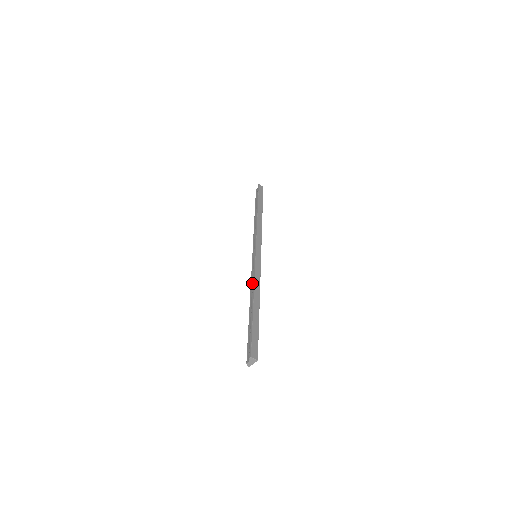
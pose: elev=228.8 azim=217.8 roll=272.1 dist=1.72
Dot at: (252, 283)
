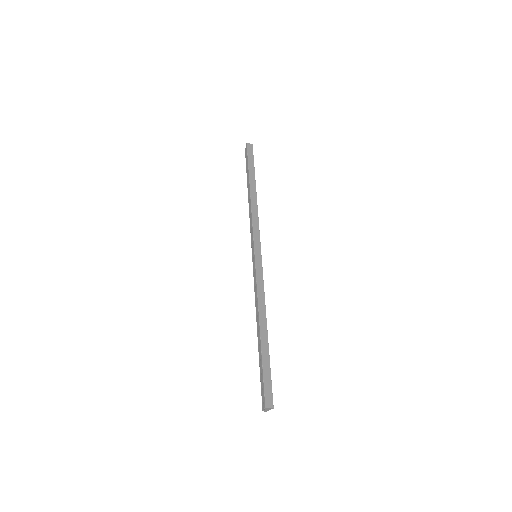
Dot at: (256, 298)
